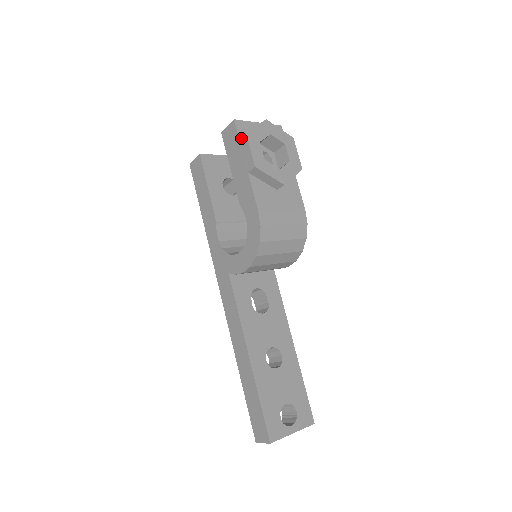
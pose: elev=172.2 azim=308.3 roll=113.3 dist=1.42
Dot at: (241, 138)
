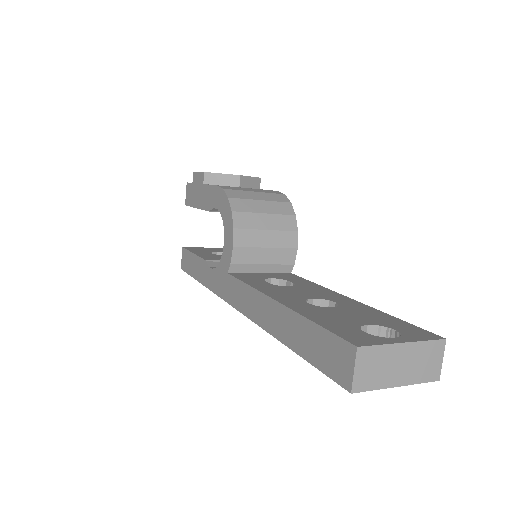
Dot at: (193, 180)
